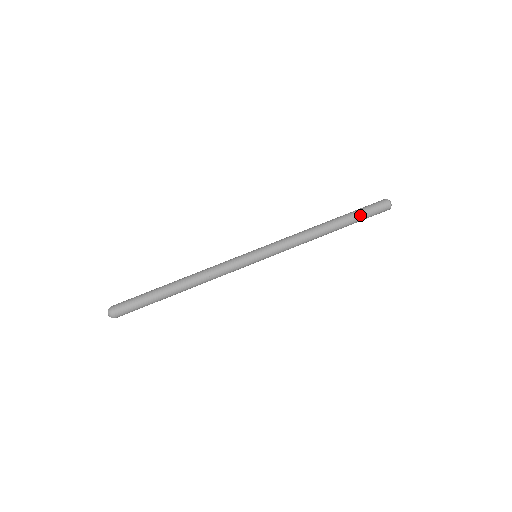
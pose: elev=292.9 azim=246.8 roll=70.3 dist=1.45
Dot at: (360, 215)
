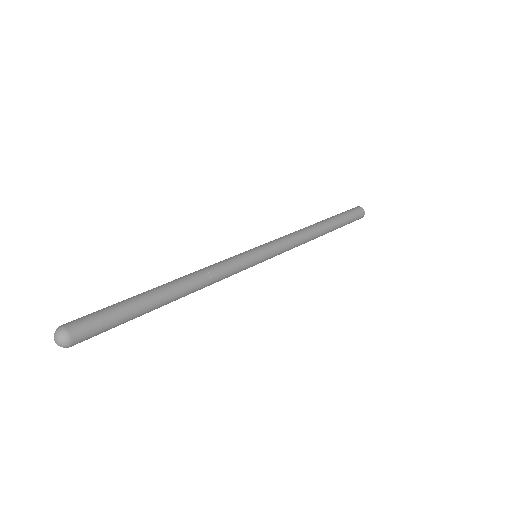
Dot at: (342, 215)
